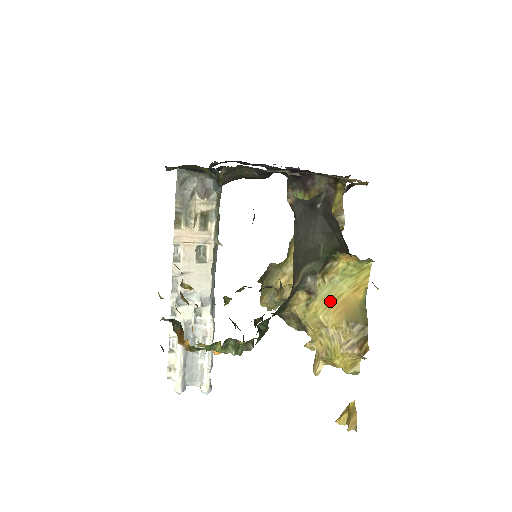
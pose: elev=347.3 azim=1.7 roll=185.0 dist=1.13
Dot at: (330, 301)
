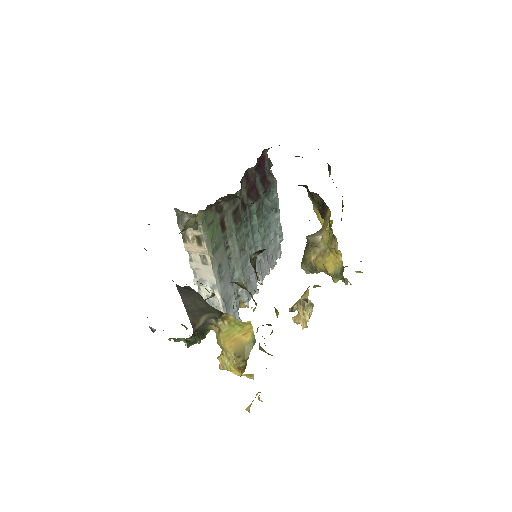
Dot at: (228, 336)
